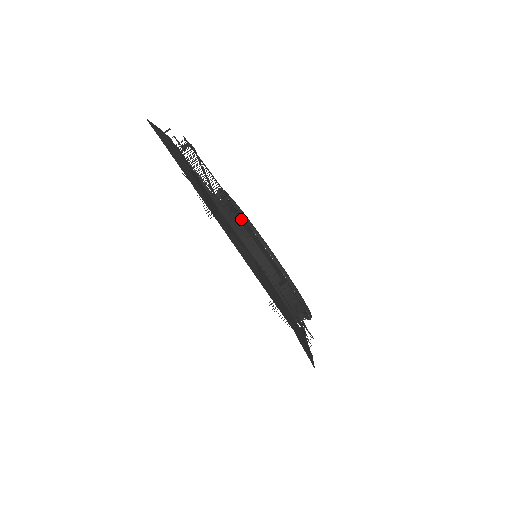
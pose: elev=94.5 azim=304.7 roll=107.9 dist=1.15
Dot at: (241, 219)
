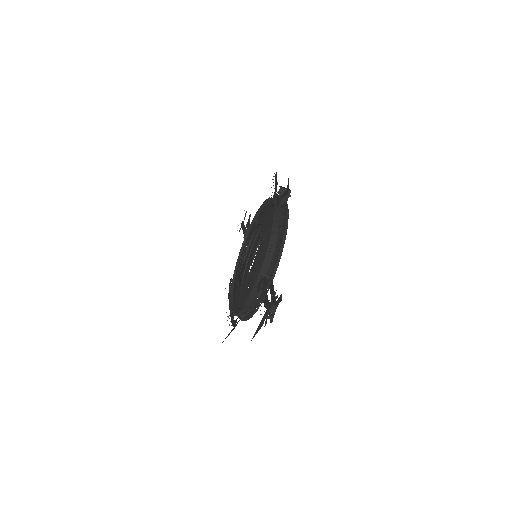
Dot at: (256, 305)
